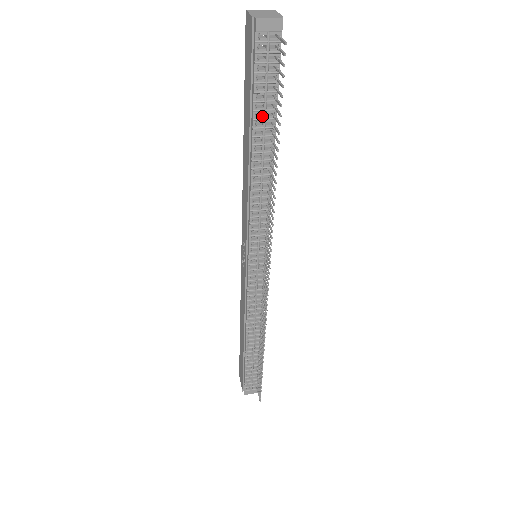
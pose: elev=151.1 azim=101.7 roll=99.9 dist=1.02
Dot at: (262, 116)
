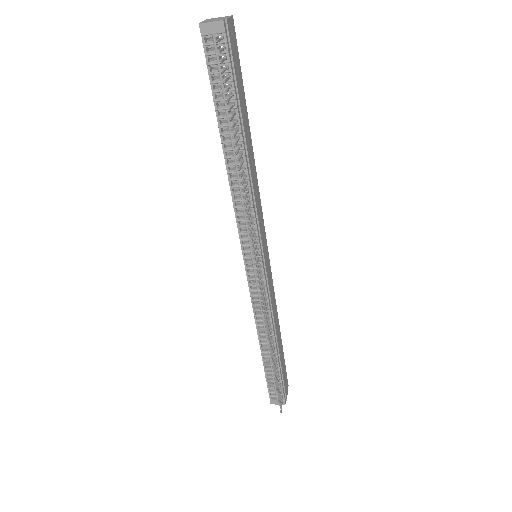
Dot at: (225, 114)
